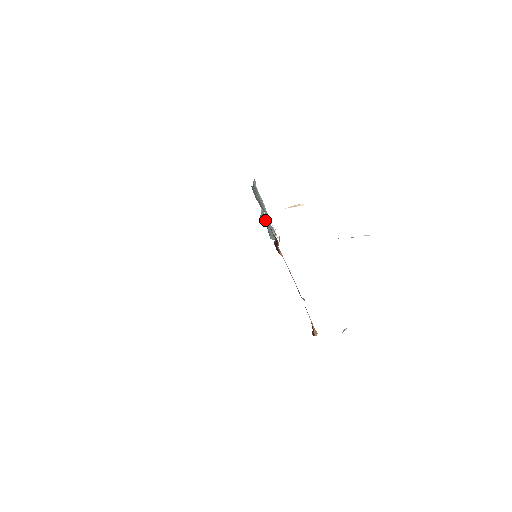
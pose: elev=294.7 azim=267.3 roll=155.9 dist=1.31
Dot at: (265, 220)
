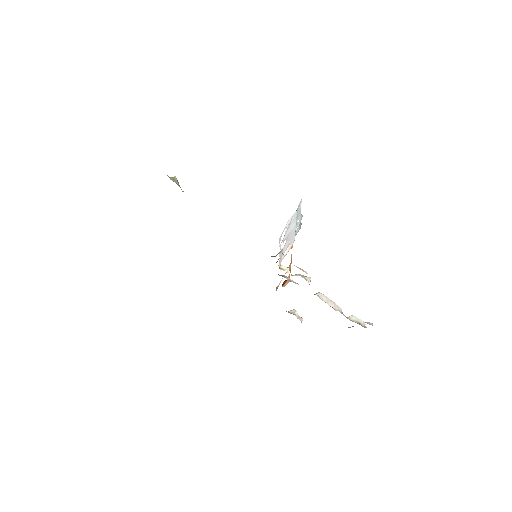
Dot at: occluded
